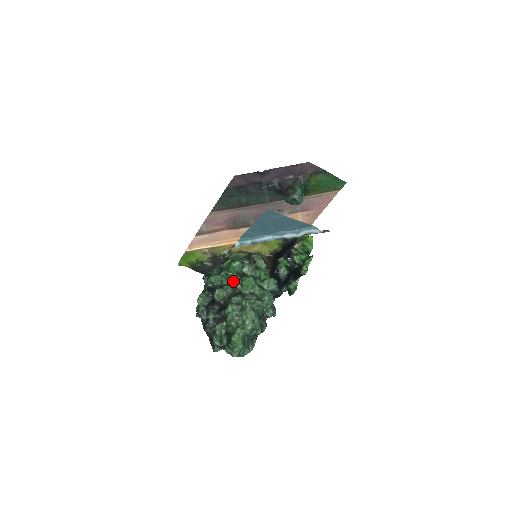
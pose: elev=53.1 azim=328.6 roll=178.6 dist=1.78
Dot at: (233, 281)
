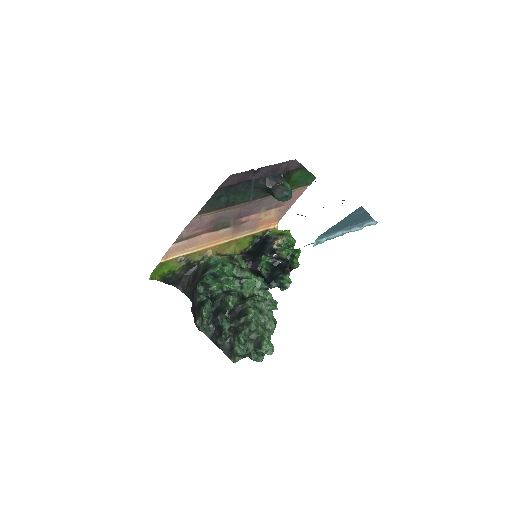
Dot at: (232, 286)
